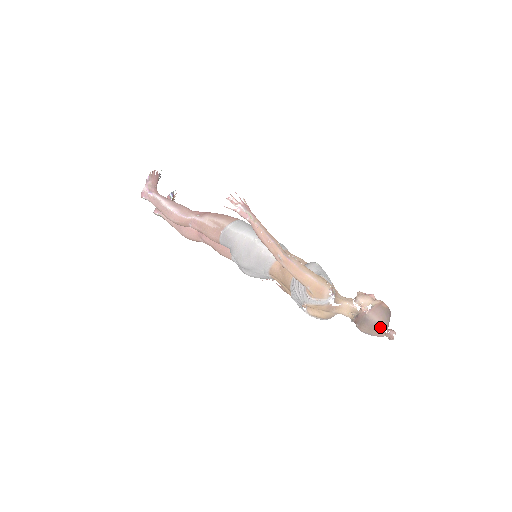
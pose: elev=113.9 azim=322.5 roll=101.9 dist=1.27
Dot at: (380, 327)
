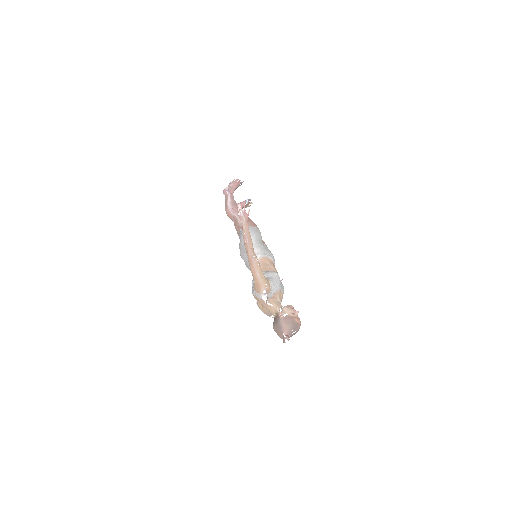
Dot at: (282, 331)
